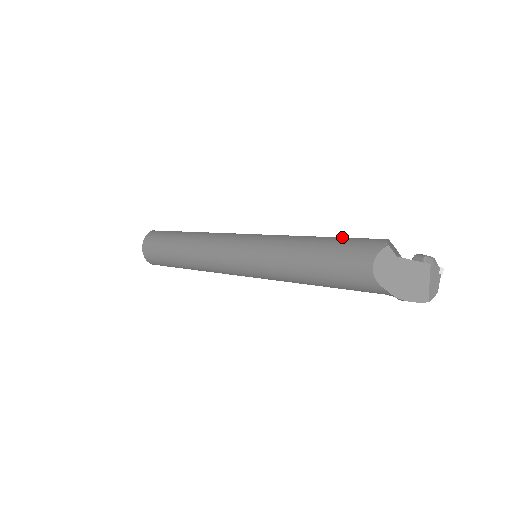
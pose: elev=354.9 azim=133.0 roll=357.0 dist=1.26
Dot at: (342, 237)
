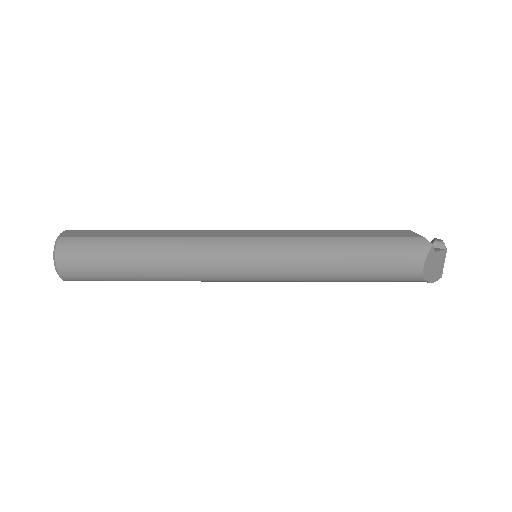
Dot at: (363, 230)
